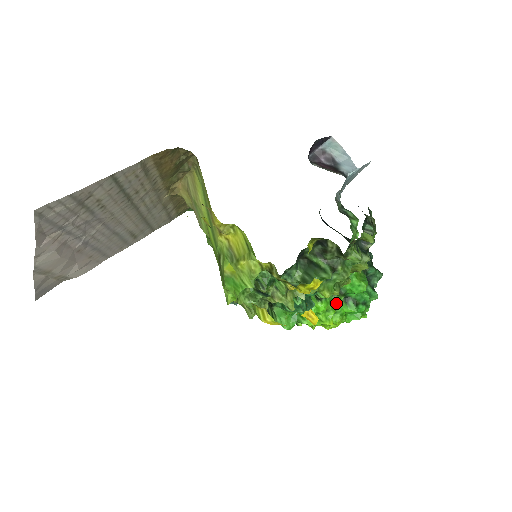
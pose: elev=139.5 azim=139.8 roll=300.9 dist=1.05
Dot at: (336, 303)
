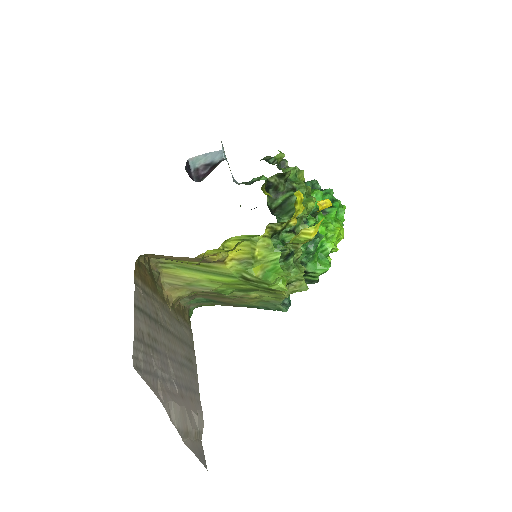
Dot at: (323, 219)
